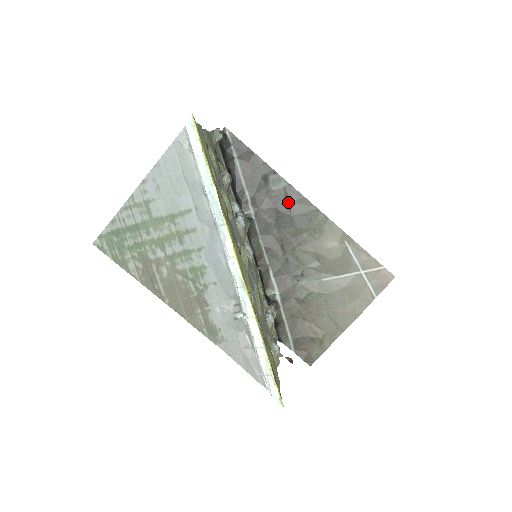
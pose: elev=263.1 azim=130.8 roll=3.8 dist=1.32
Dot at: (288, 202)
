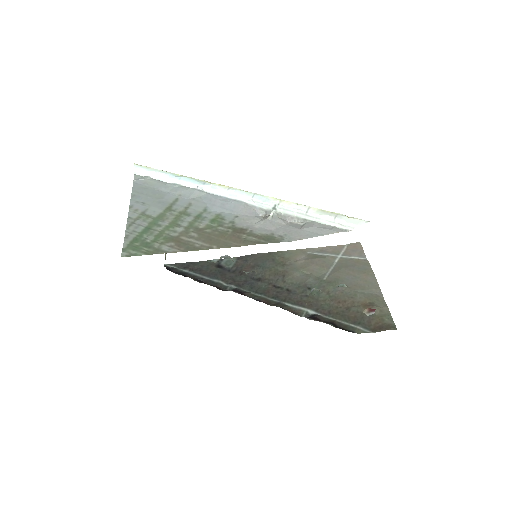
Dot at: (248, 264)
